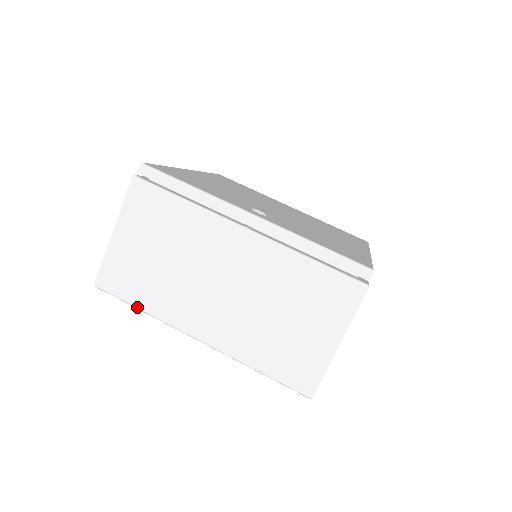
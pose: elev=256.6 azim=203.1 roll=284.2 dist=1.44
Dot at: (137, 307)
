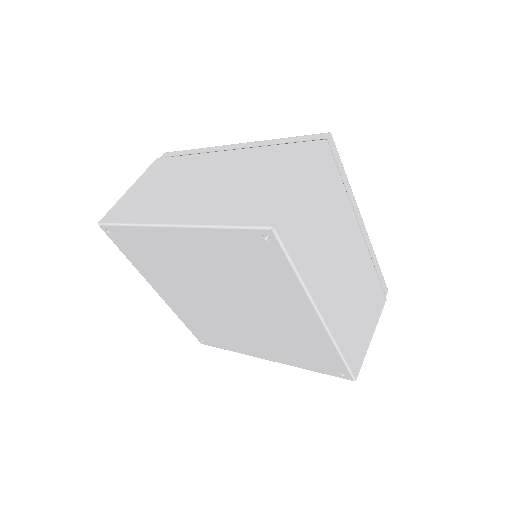
Dot at: (126, 223)
